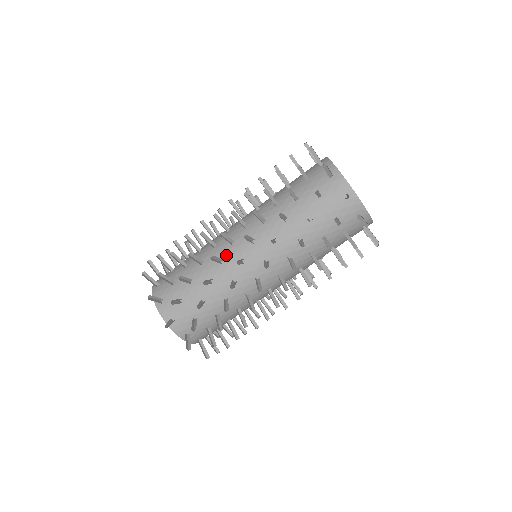
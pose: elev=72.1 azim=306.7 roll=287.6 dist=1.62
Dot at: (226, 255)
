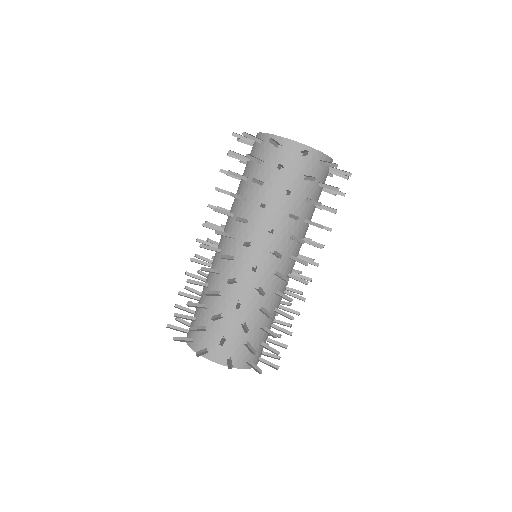
Dot at: (220, 264)
